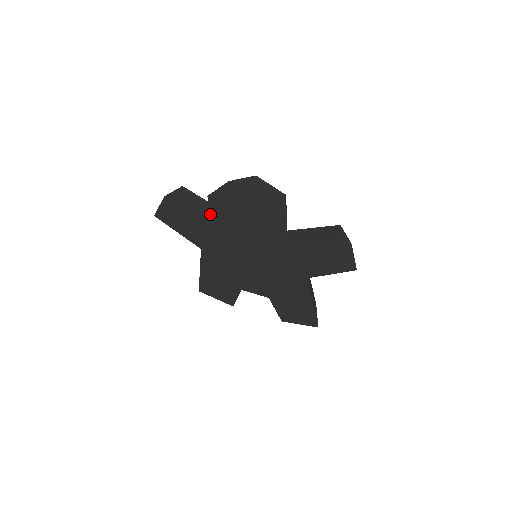
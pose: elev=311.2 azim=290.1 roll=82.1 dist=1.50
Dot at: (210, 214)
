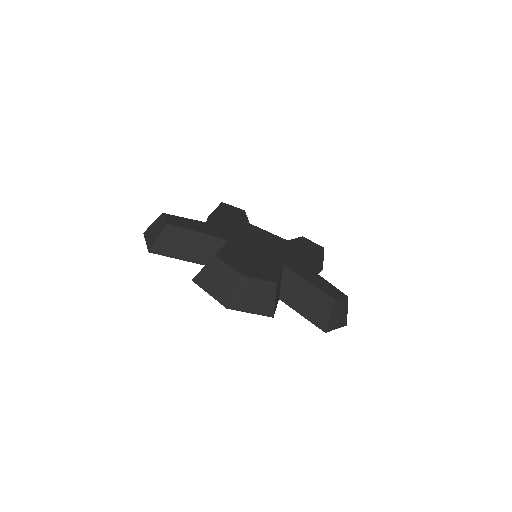
Dot at: (201, 251)
